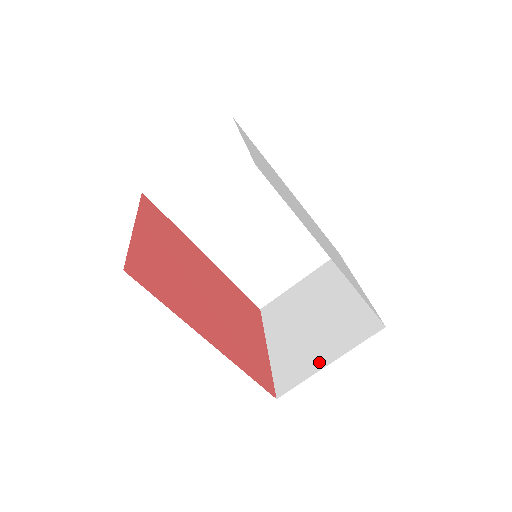
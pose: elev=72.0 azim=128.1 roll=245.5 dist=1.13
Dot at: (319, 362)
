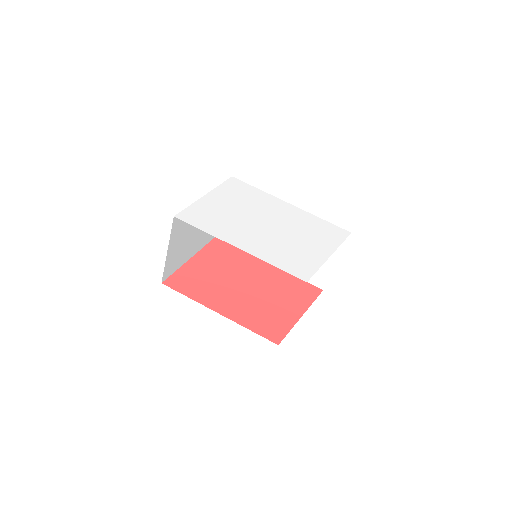
Dot at: occluded
